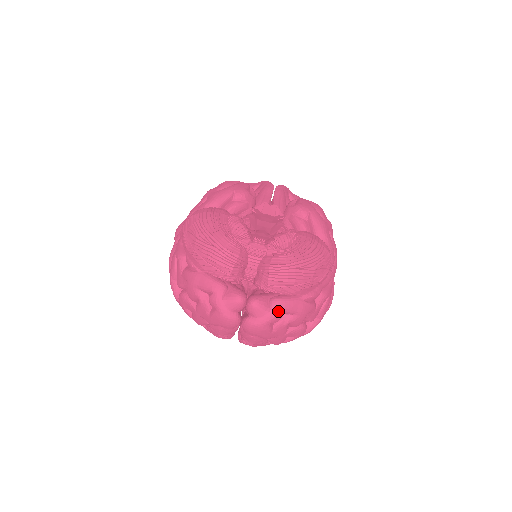
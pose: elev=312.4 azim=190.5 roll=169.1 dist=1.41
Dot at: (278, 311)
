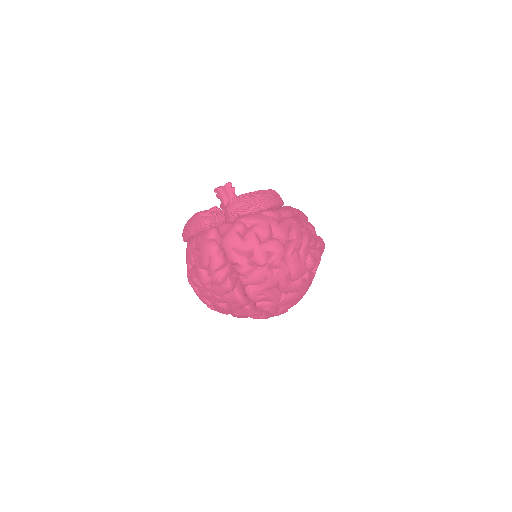
Dot at: (239, 221)
